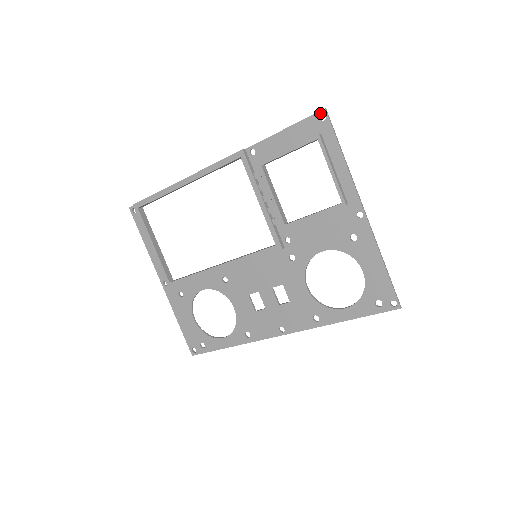
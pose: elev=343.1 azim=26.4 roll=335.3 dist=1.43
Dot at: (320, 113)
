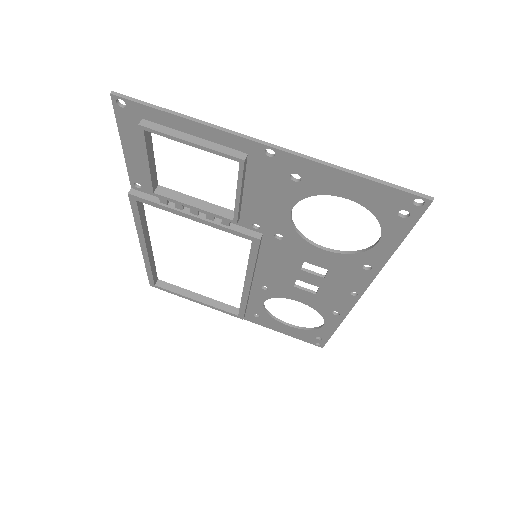
Dot at: (114, 102)
